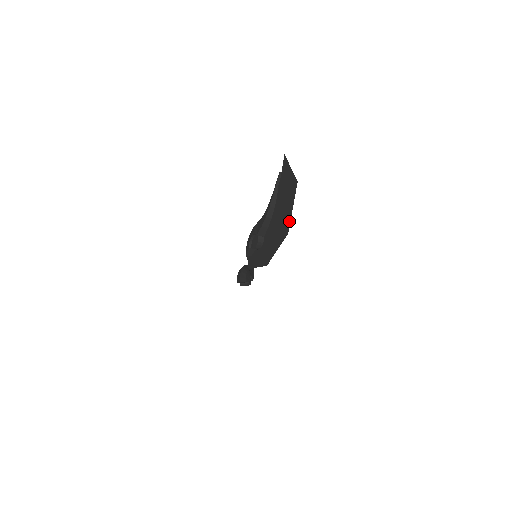
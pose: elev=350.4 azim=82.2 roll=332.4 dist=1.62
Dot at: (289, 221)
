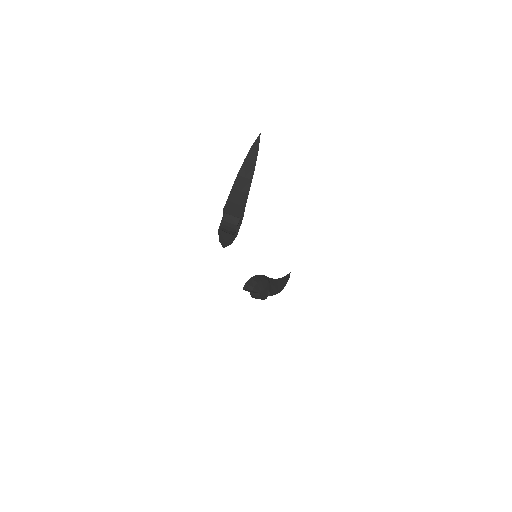
Dot at: occluded
